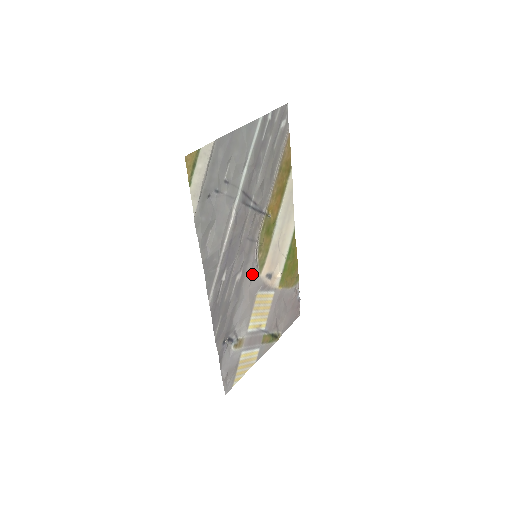
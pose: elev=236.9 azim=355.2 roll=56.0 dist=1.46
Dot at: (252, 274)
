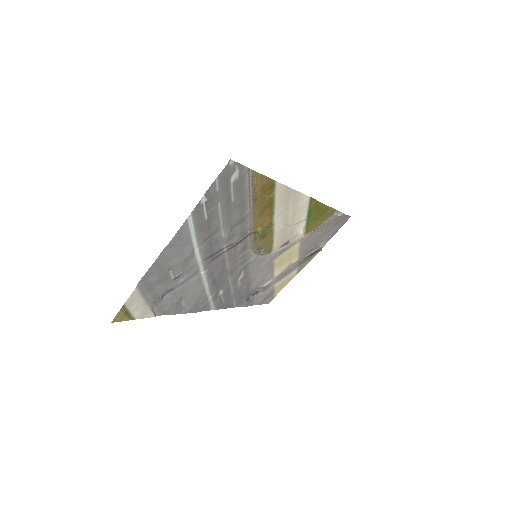
Dot at: (259, 261)
